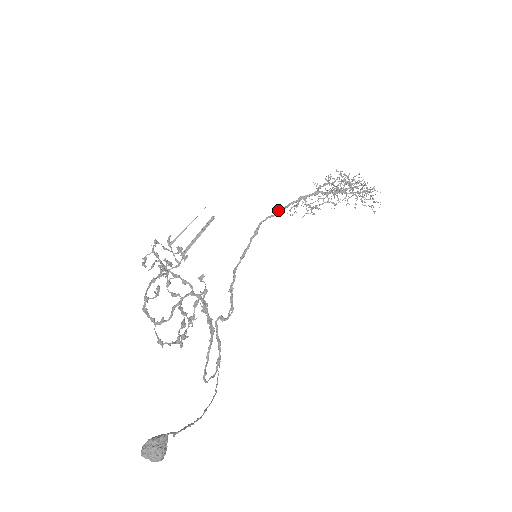
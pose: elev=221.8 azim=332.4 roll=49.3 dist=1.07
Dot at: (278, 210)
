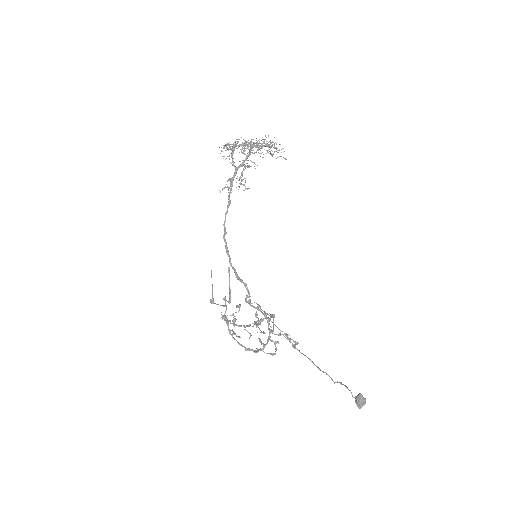
Dot at: (228, 206)
